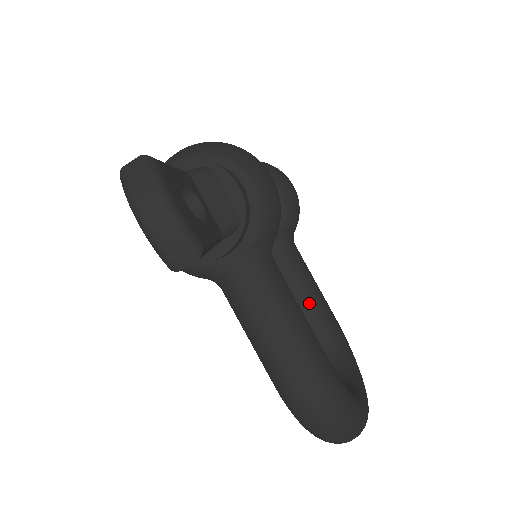
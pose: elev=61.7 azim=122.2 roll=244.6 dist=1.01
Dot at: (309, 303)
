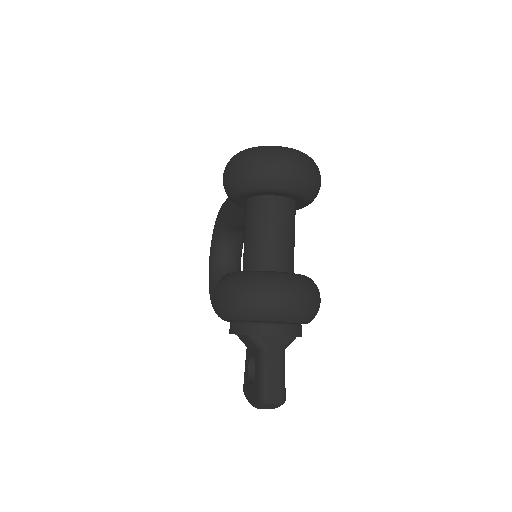
Dot at: occluded
